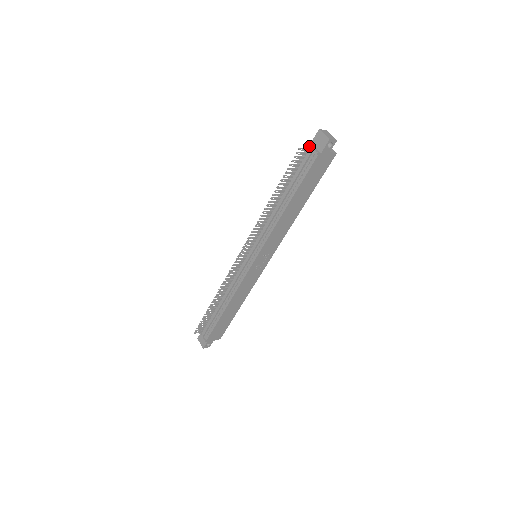
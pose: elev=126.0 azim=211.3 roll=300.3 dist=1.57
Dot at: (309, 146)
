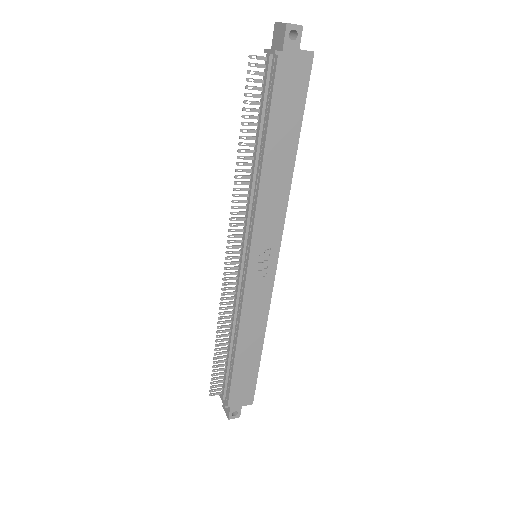
Dot at: (266, 51)
